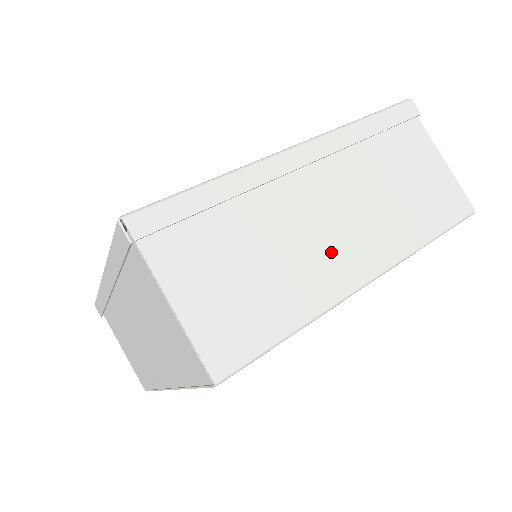
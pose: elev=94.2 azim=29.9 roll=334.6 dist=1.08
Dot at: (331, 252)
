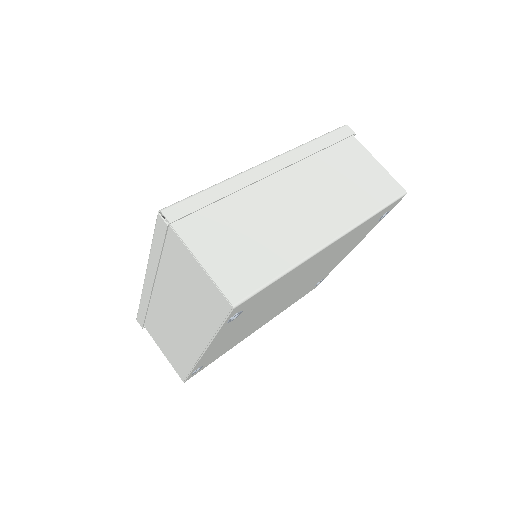
Dot at: (302, 224)
